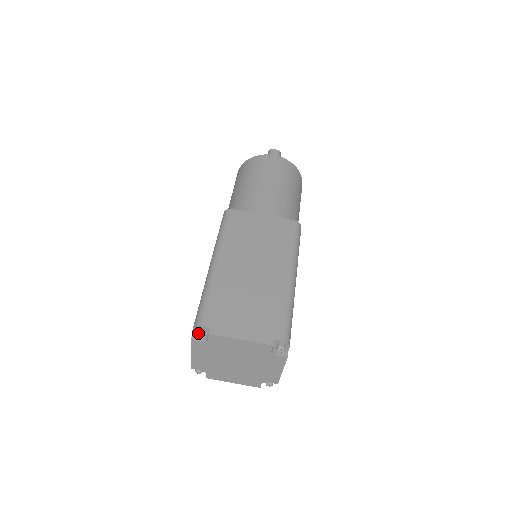
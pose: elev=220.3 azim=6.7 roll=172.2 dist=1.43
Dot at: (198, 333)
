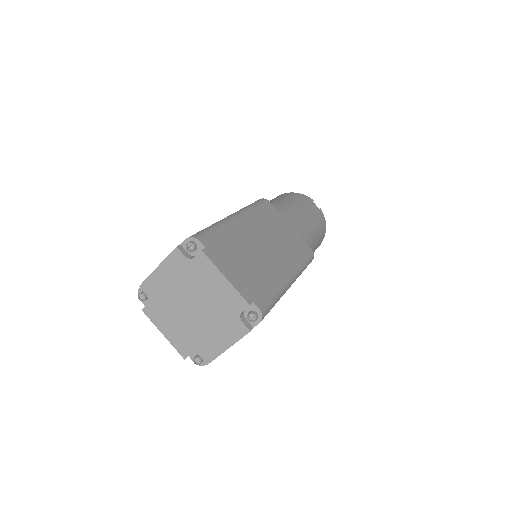
Dot at: (191, 243)
